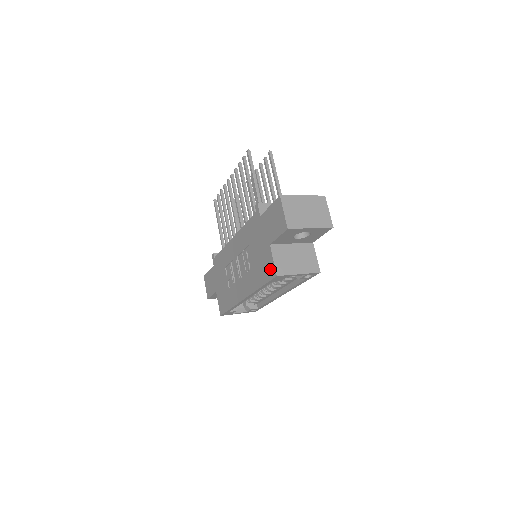
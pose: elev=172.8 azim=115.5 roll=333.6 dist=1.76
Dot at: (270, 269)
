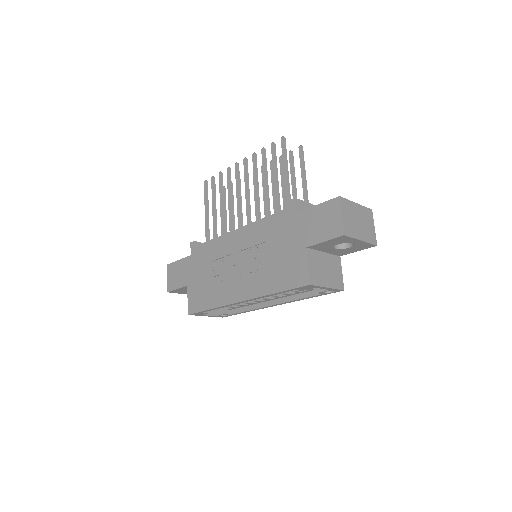
Dot at: (300, 275)
